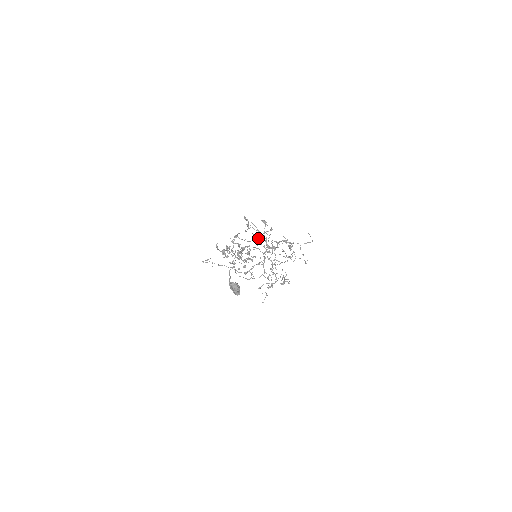
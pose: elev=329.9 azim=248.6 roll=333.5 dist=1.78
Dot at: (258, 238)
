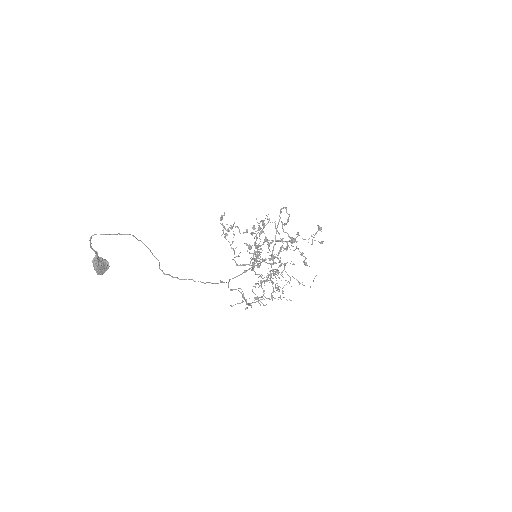
Dot at: (291, 240)
